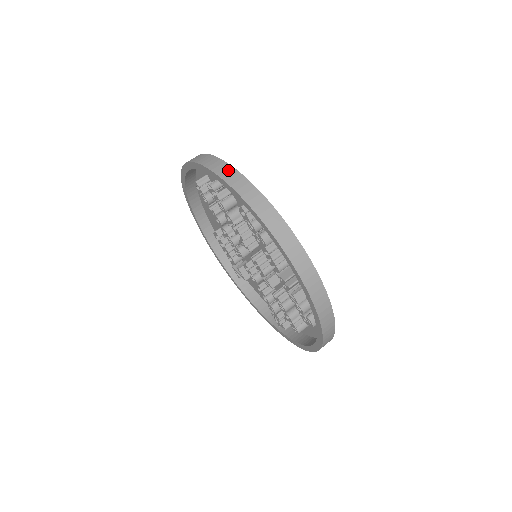
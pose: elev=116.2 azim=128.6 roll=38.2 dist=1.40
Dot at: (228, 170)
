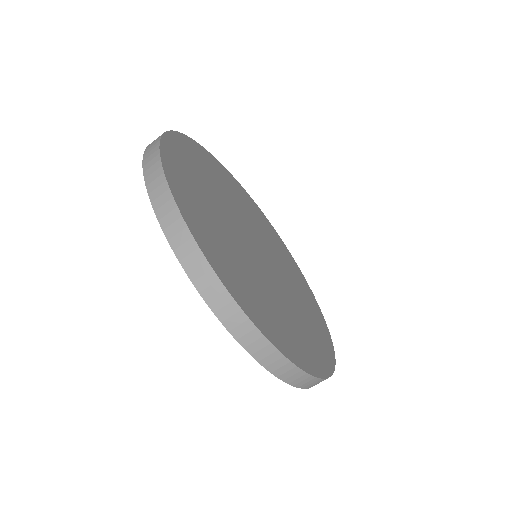
Dot at: (294, 373)
